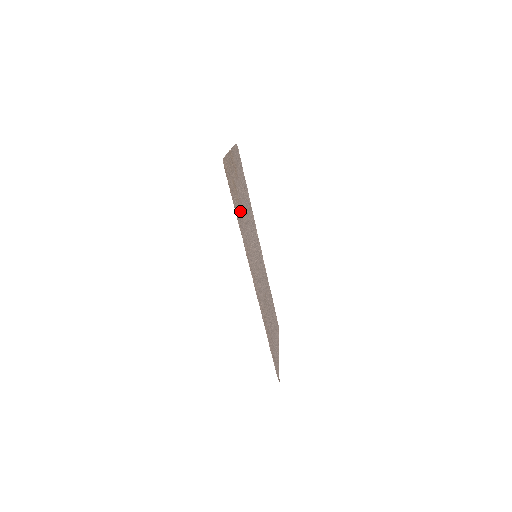
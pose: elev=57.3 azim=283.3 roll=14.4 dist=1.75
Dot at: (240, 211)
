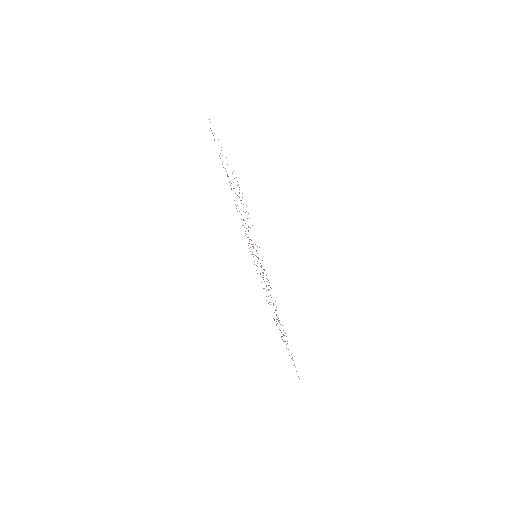
Dot at: occluded
